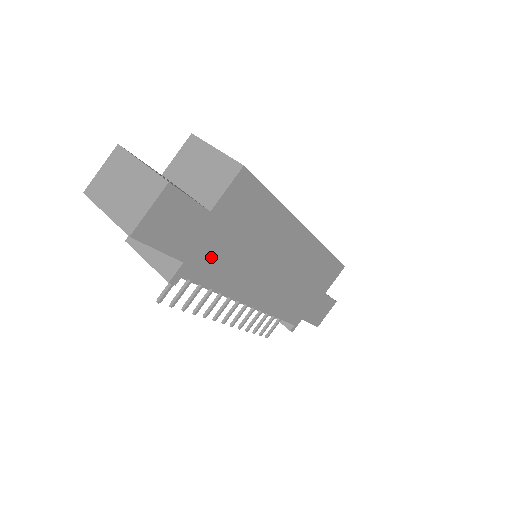
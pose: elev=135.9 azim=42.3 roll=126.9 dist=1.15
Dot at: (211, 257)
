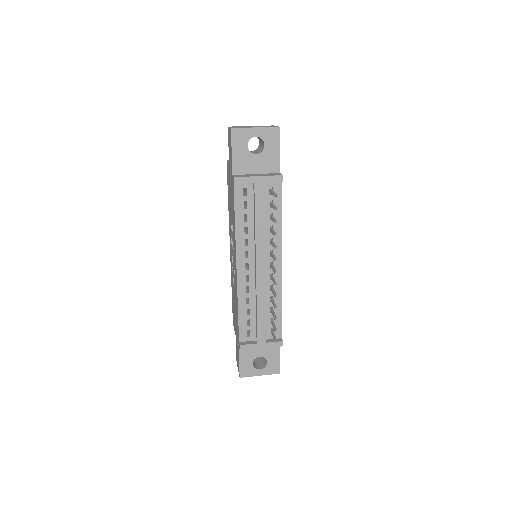
Dot at: occluded
